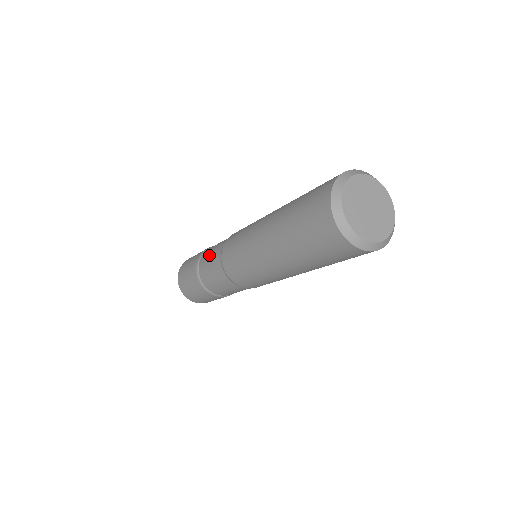
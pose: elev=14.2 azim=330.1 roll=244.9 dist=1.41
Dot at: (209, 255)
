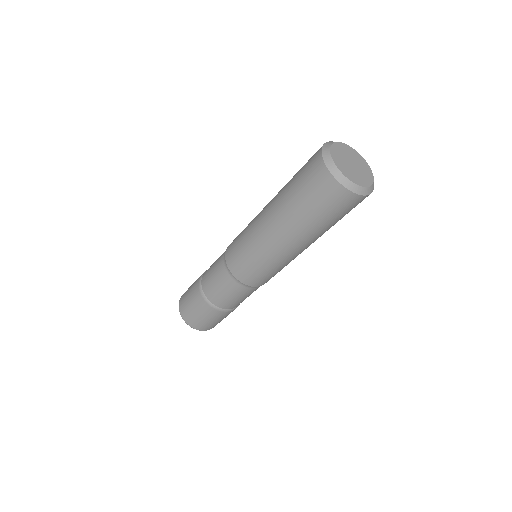
Dot at: (212, 266)
